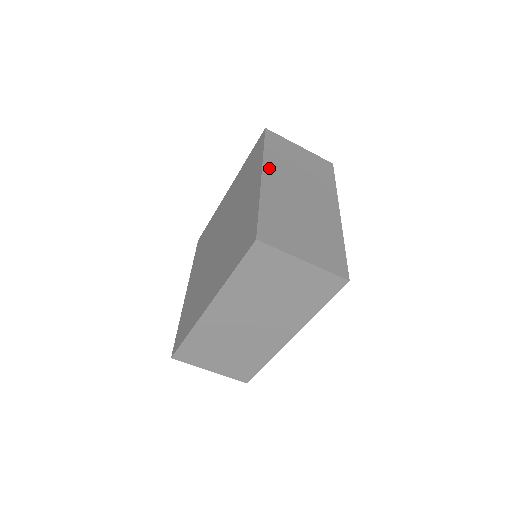
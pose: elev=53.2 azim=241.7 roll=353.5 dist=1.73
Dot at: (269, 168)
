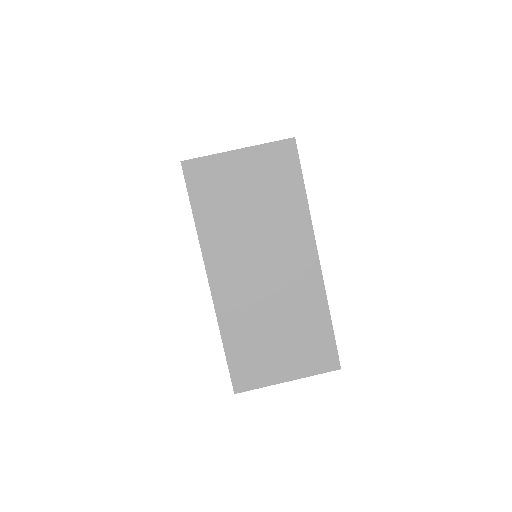
Dot at: occluded
